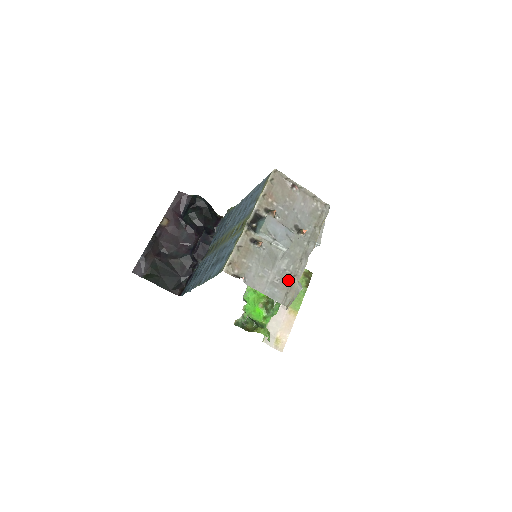
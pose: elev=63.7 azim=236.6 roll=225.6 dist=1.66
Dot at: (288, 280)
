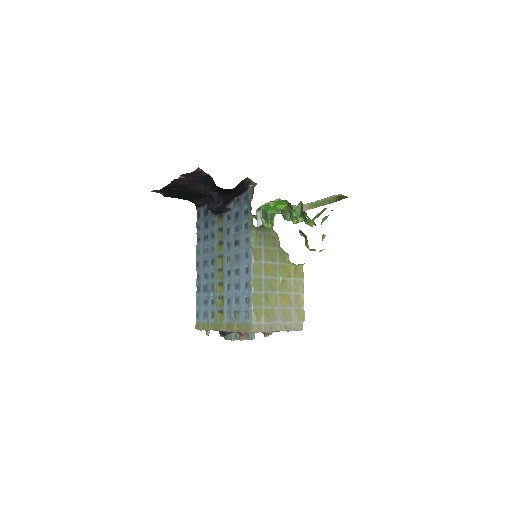
Dot at: occluded
